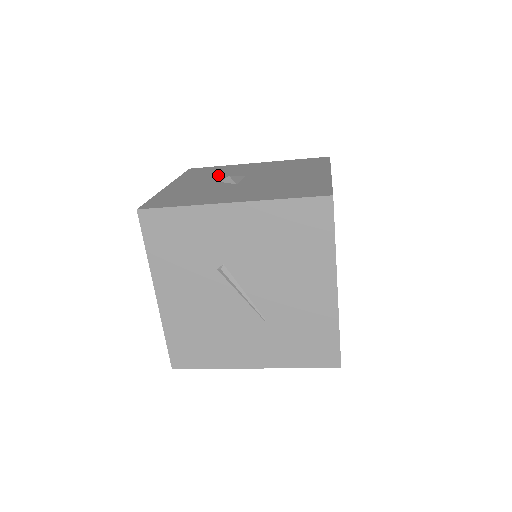
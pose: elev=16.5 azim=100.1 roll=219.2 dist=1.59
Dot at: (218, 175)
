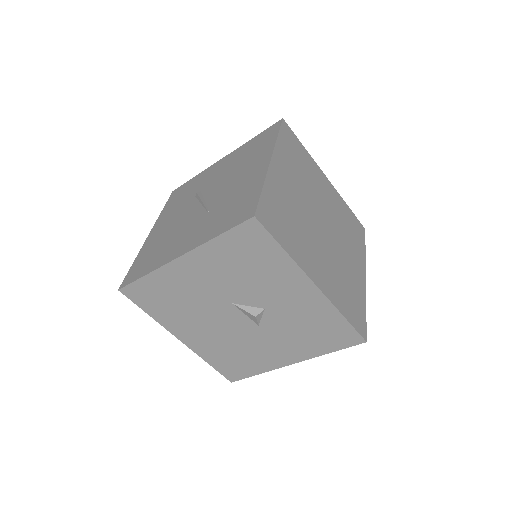
Dot at: occluded
